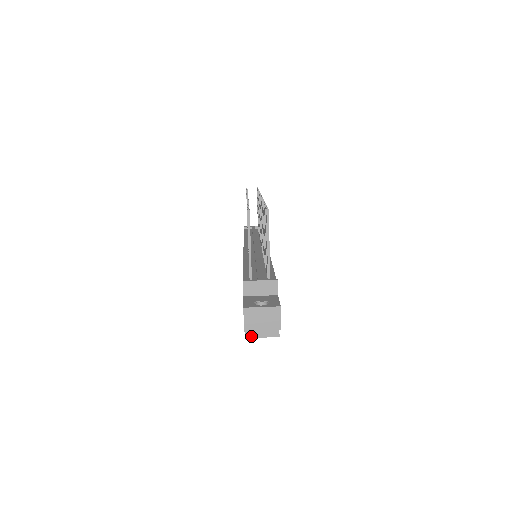
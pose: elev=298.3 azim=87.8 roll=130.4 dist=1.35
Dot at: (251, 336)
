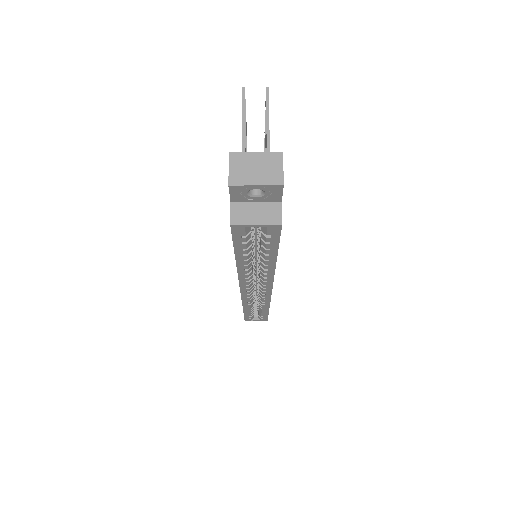
Dot at: (240, 222)
